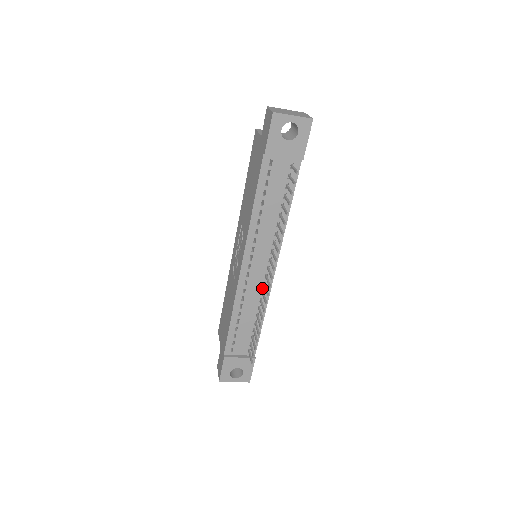
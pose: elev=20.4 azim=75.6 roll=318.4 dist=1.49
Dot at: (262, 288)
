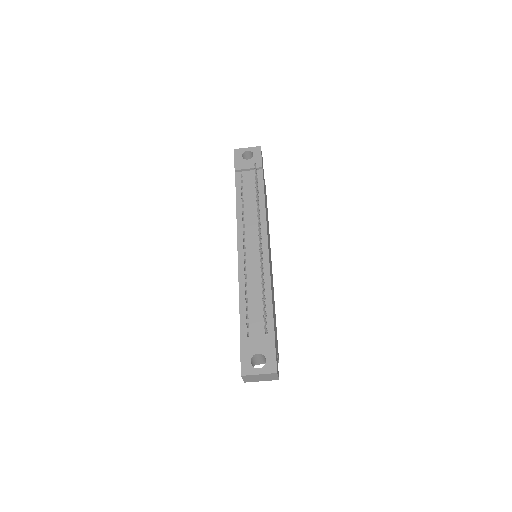
Dot at: occluded
